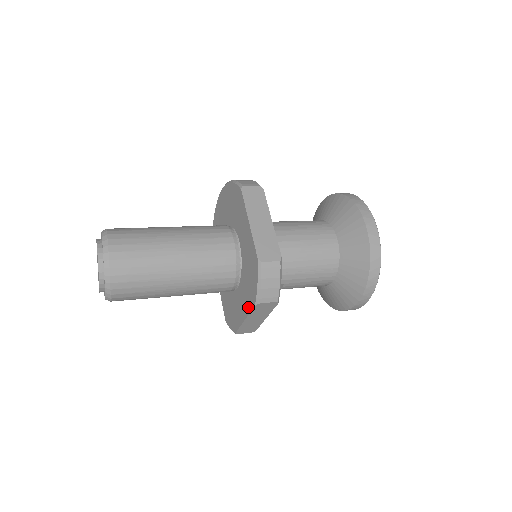
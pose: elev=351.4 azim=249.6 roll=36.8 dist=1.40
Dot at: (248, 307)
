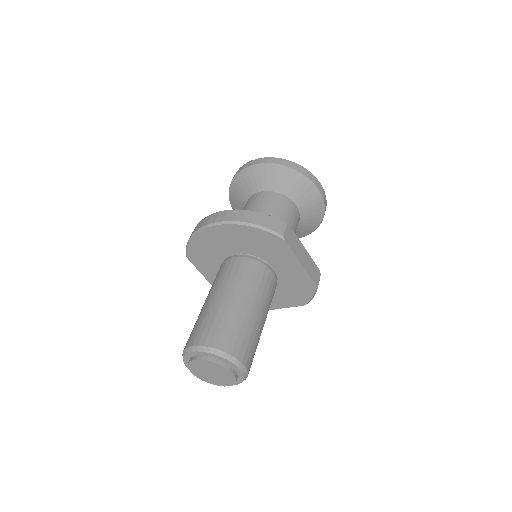
Dot at: (289, 305)
